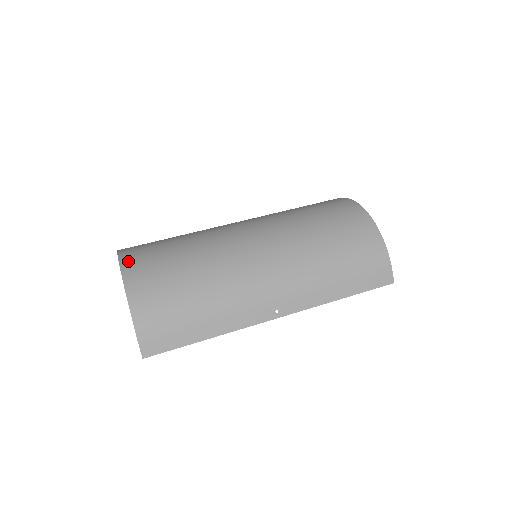
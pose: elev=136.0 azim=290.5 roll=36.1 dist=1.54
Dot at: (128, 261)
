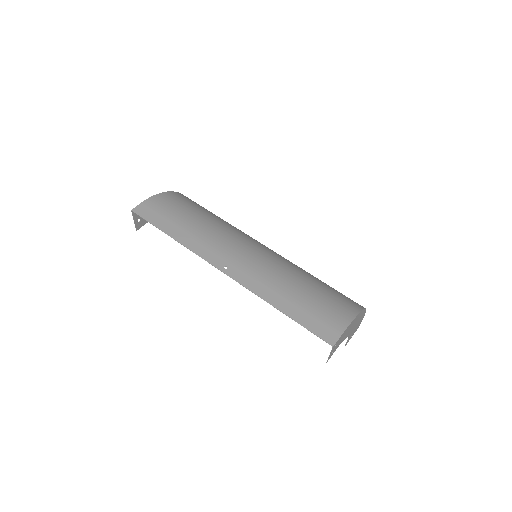
Dot at: occluded
